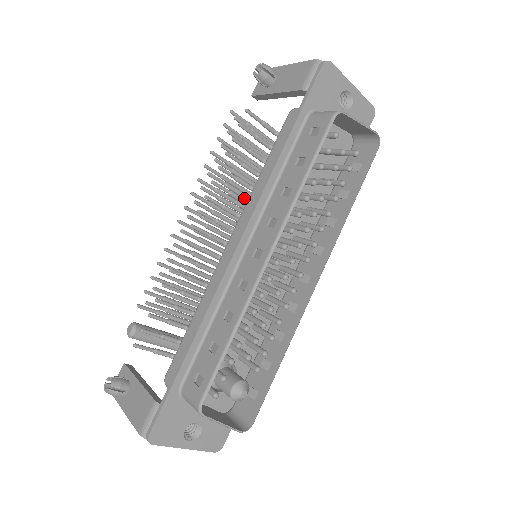
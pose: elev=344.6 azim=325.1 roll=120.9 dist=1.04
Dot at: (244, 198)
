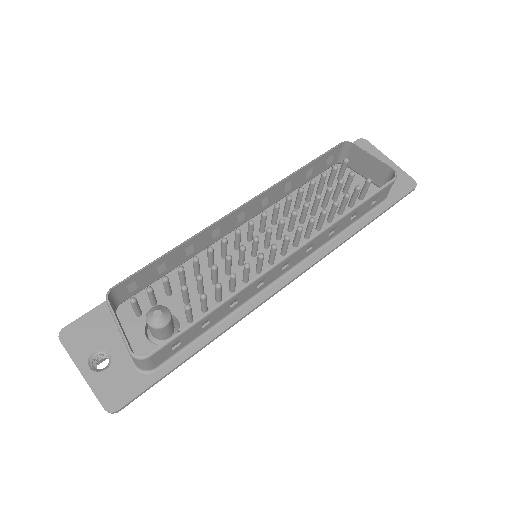
Dot at: occluded
